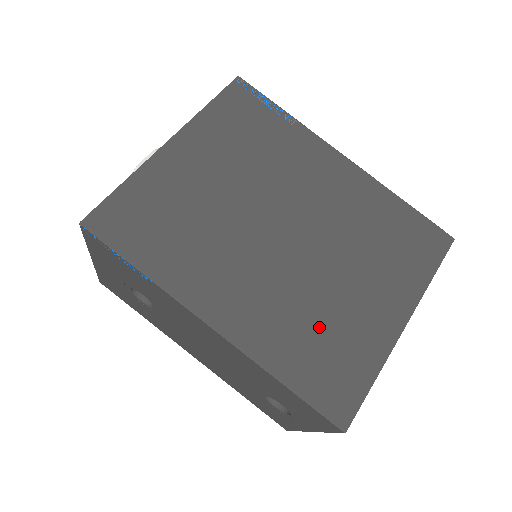
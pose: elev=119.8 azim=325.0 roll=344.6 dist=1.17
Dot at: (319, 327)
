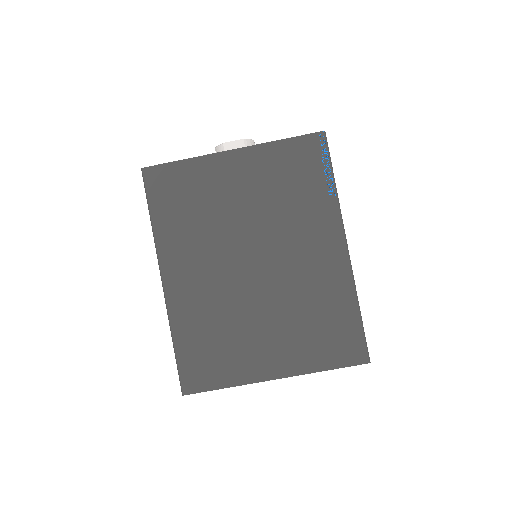
Dot at: (220, 333)
